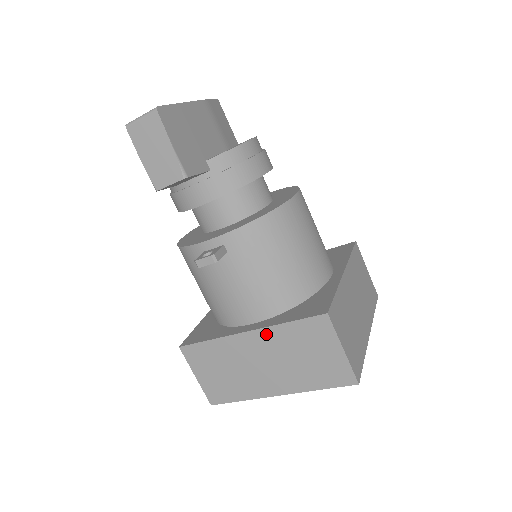
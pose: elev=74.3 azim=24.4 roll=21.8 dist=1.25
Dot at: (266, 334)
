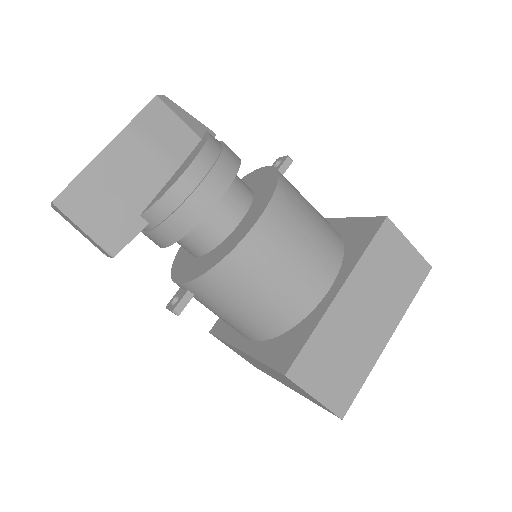
Dot at: (254, 359)
